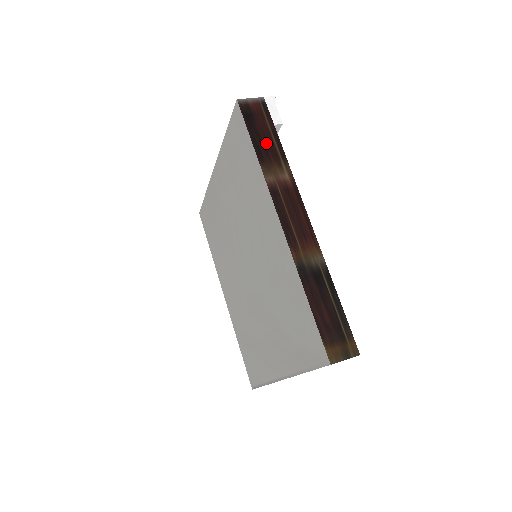
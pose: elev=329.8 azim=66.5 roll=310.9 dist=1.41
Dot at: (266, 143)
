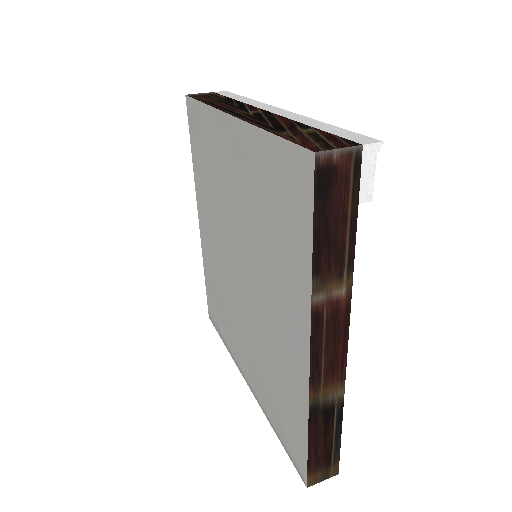
Dot at: (334, 240)
